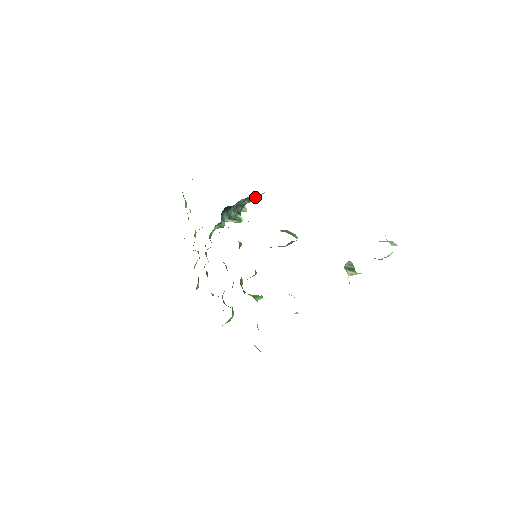
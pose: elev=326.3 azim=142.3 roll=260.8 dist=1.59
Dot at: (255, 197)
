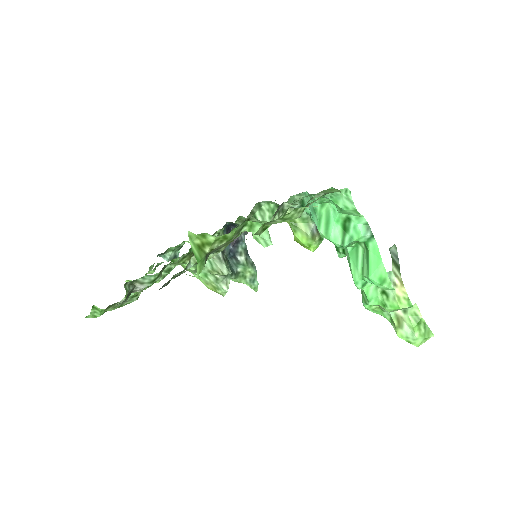
Dot at: (253, 265)
